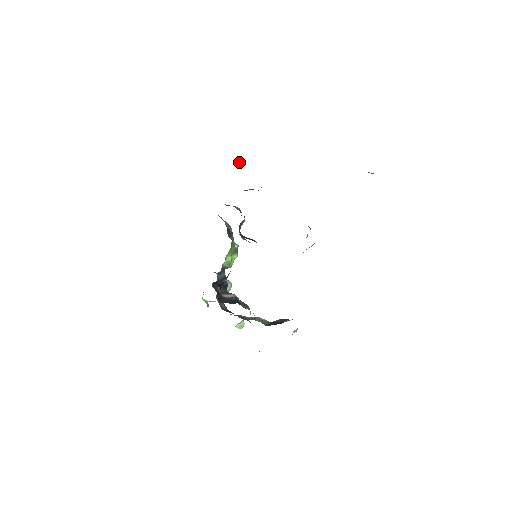
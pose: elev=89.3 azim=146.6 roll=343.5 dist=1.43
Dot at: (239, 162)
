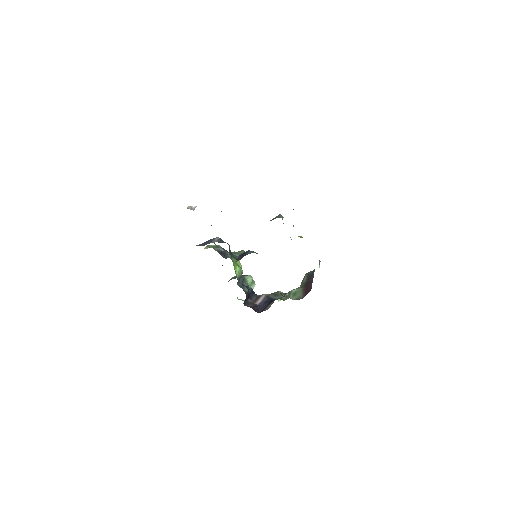
Dot at: (190, 207)
